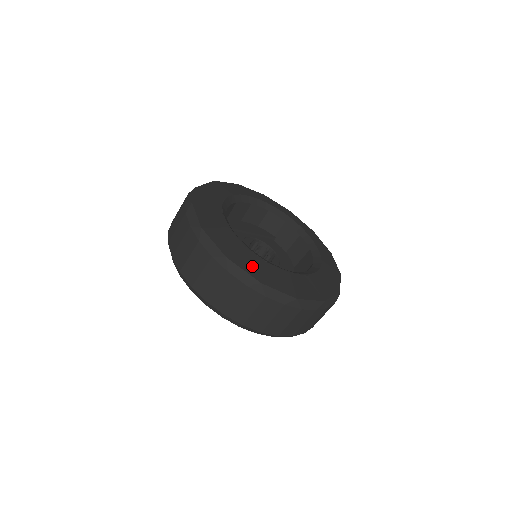
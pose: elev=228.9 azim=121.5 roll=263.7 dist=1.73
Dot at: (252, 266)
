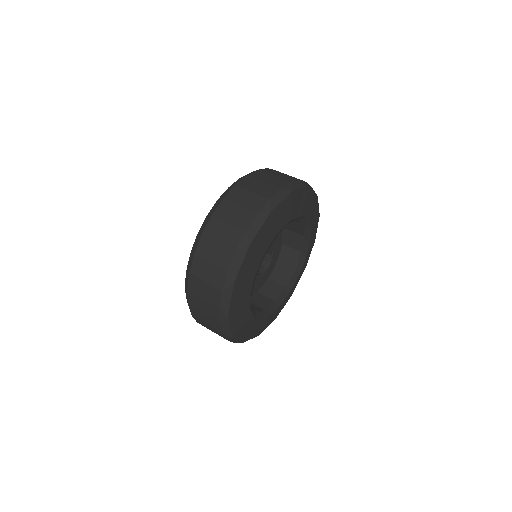
Dot at: (246, 332)
